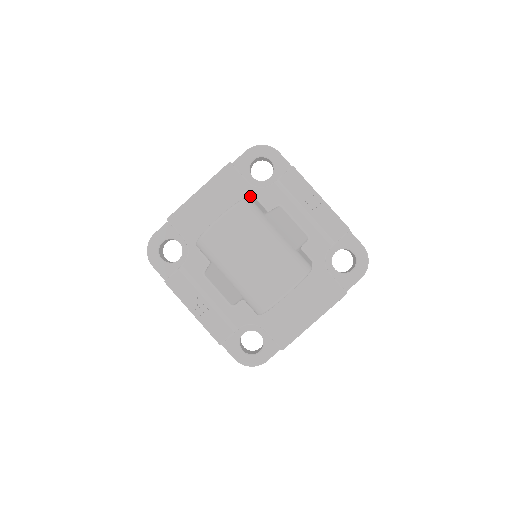
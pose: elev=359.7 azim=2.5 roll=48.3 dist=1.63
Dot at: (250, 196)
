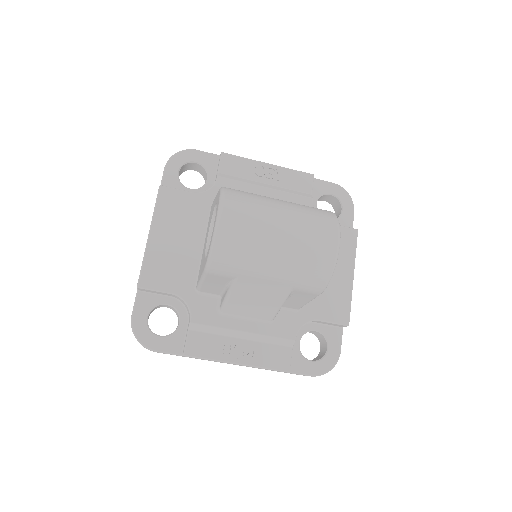
Dot at: (205, 204)
